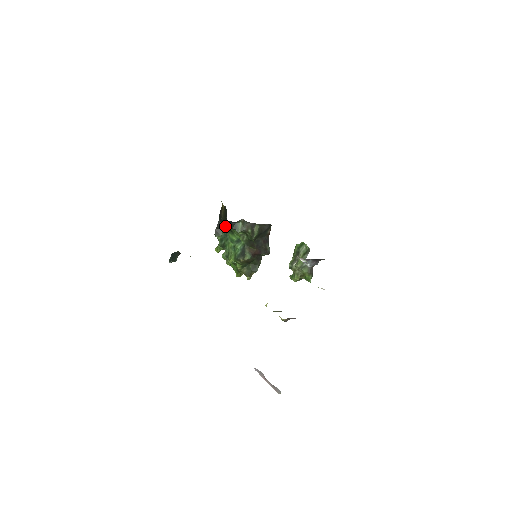
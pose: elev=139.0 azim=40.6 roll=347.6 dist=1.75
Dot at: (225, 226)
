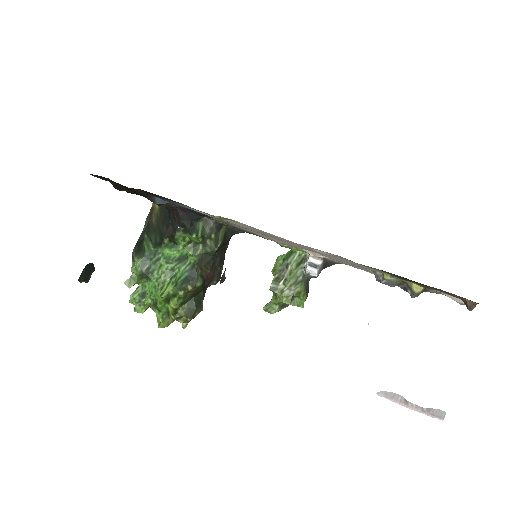
Dot at: (164, 234)
